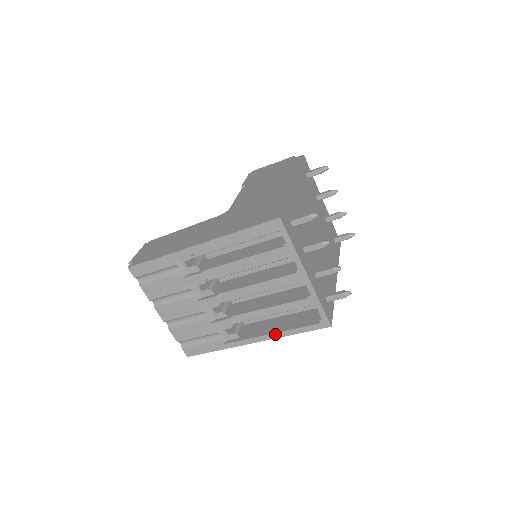
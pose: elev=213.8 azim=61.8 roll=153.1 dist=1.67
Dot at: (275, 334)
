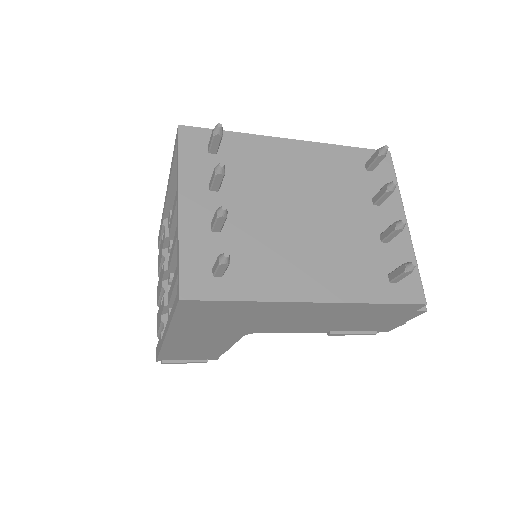
Dot at: occluded
